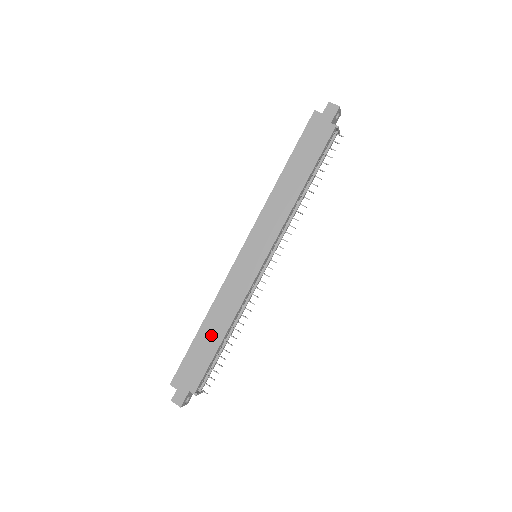
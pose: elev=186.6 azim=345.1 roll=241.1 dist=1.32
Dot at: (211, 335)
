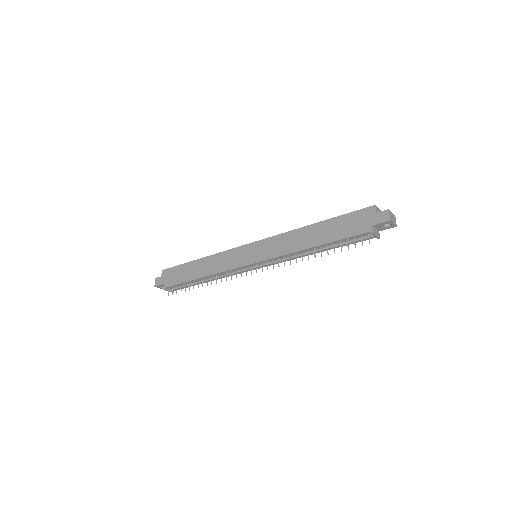
Dot at: (196, 270)
